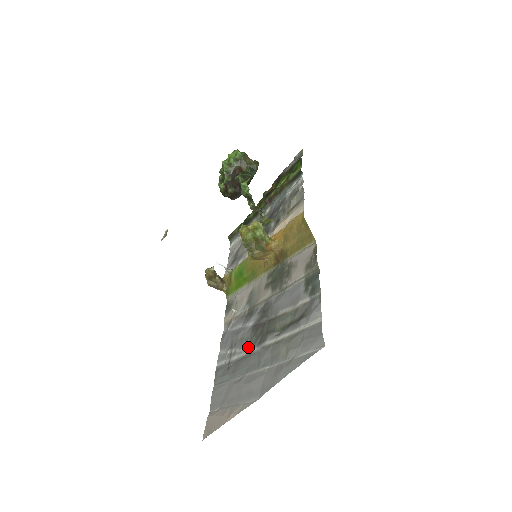
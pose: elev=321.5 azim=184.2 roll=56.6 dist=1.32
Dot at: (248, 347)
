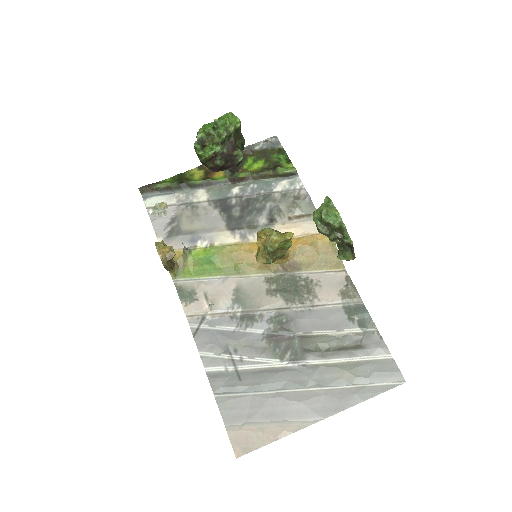
Dot at: (271, 360)
